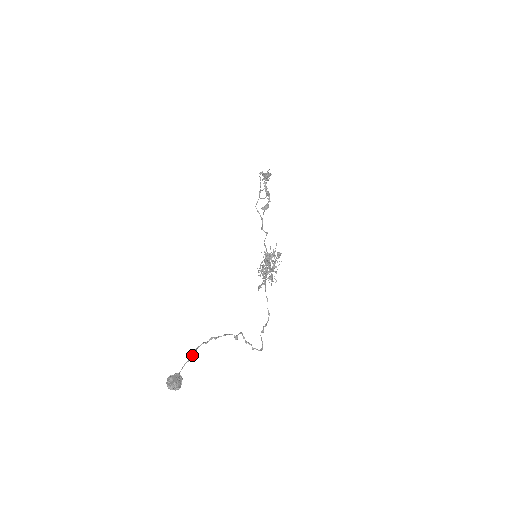
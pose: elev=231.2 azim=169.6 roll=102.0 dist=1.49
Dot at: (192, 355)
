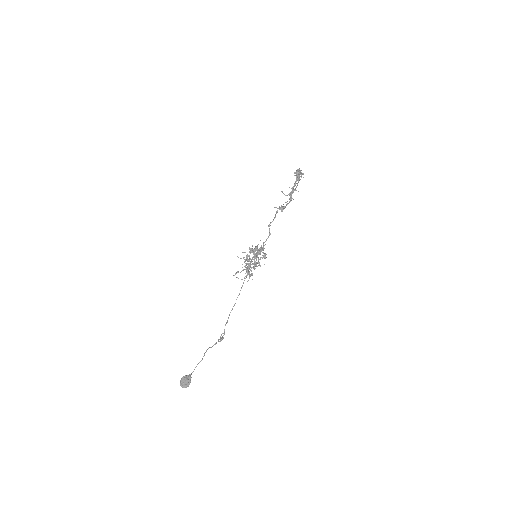
Dot at: (202, 359)
